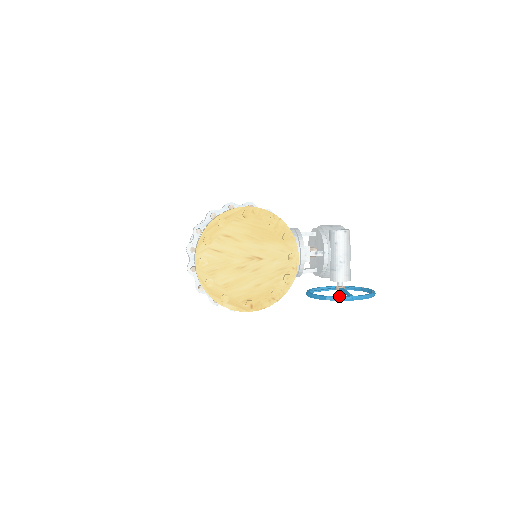
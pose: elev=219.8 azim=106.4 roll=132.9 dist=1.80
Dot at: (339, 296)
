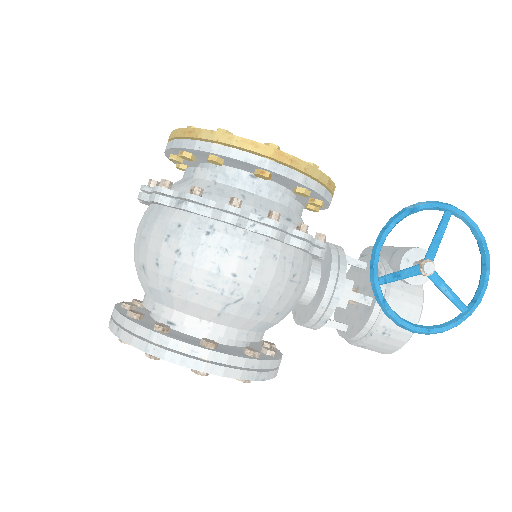
Dot at: (423, 206)
